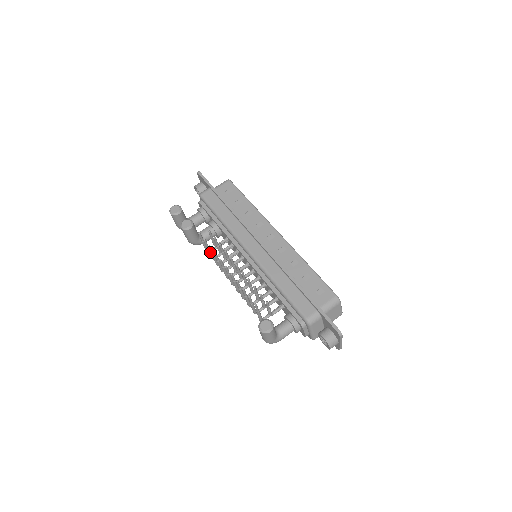
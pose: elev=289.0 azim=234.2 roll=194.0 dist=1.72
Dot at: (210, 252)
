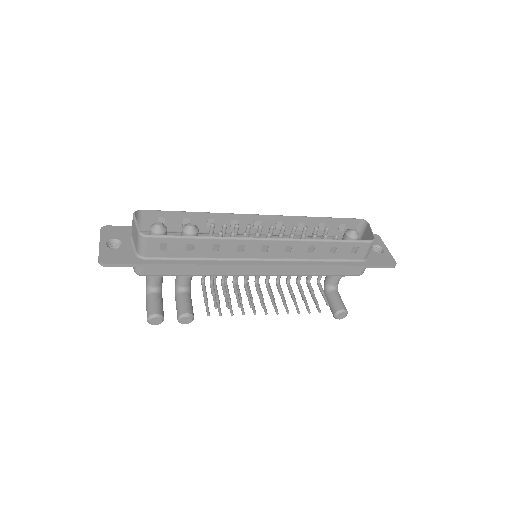
Dot at: (218, 295)
